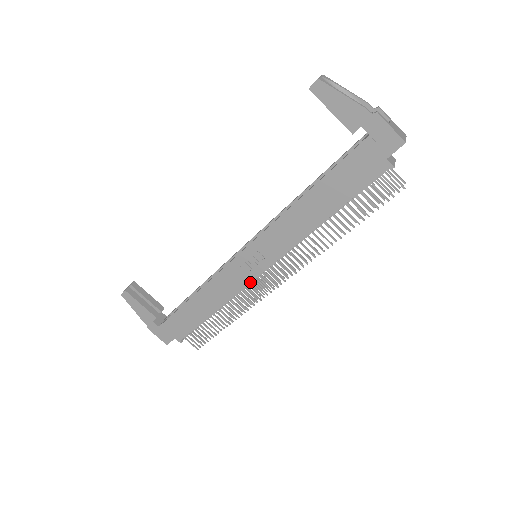
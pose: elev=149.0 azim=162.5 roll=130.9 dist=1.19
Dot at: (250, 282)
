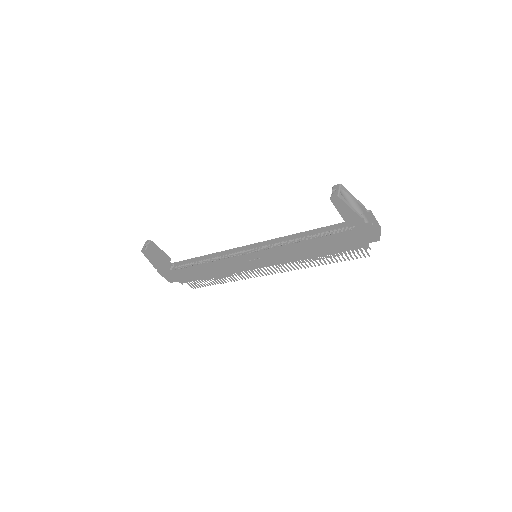
Dot at: occluded
